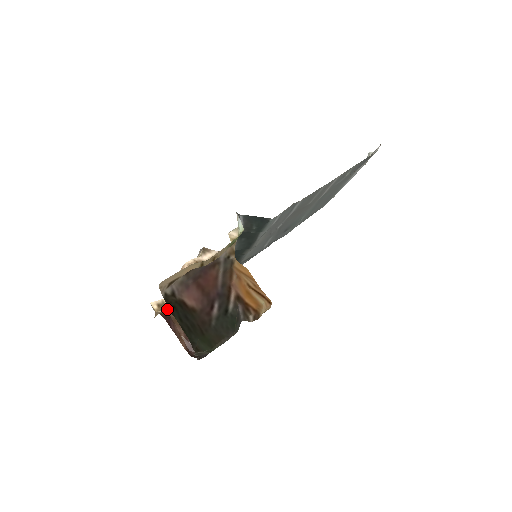
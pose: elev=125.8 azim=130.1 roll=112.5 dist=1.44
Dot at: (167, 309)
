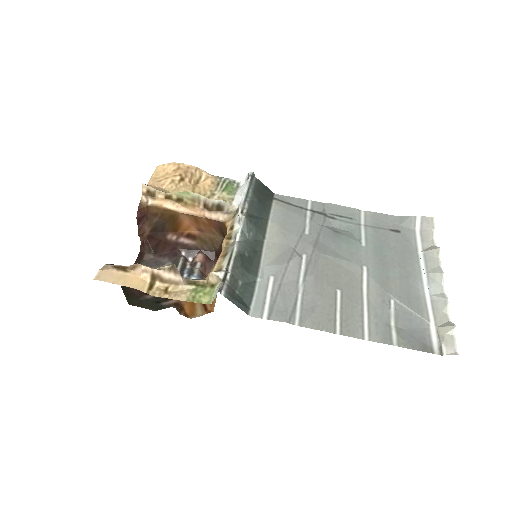
Dot at: (151, 204)
